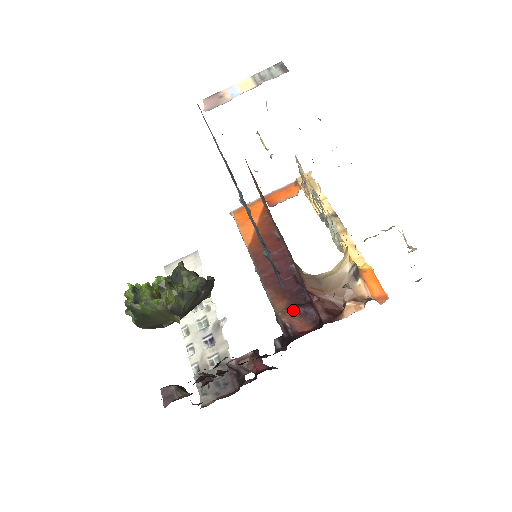
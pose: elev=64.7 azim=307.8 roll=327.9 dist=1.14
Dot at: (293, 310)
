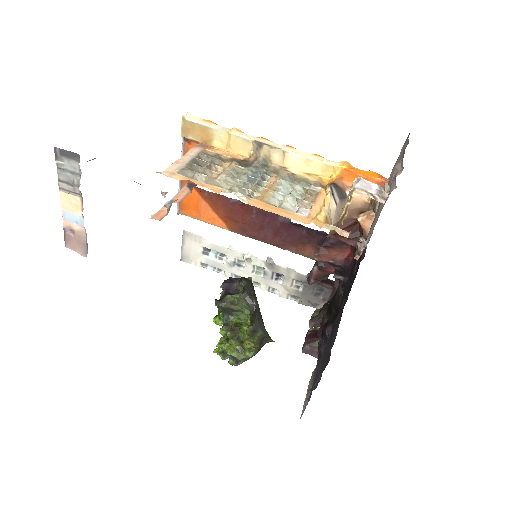
Dot at: (322, 249)
